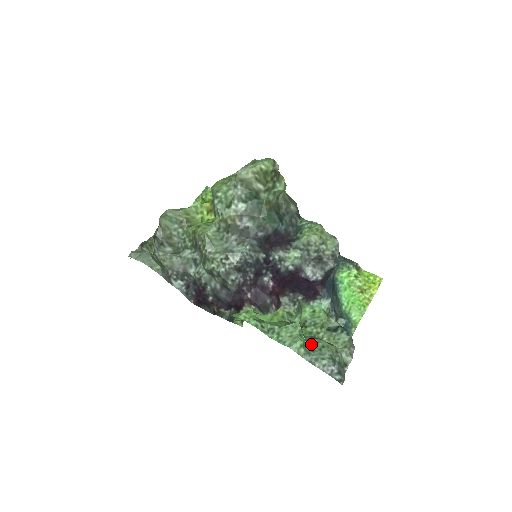
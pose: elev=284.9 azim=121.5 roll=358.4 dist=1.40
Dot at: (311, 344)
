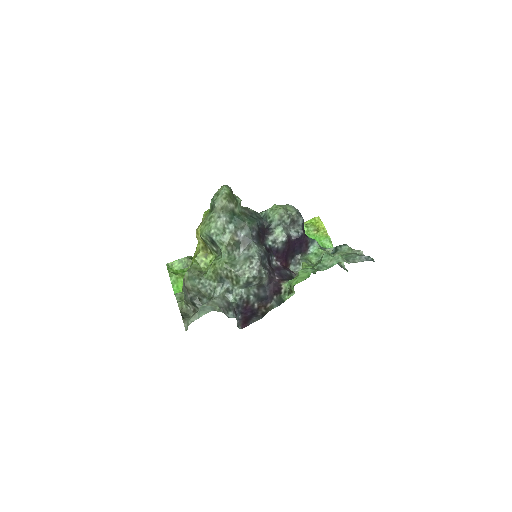
Dot at: occluded
